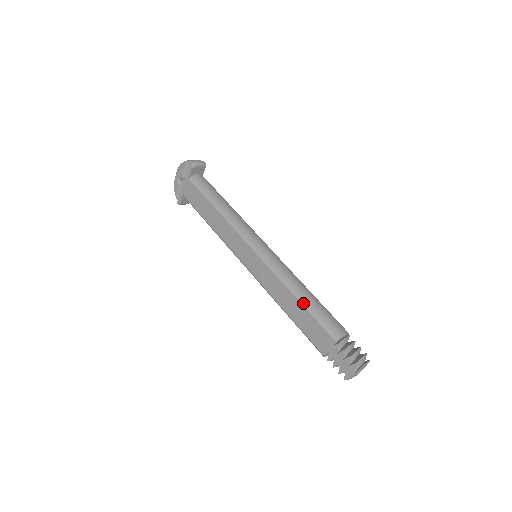
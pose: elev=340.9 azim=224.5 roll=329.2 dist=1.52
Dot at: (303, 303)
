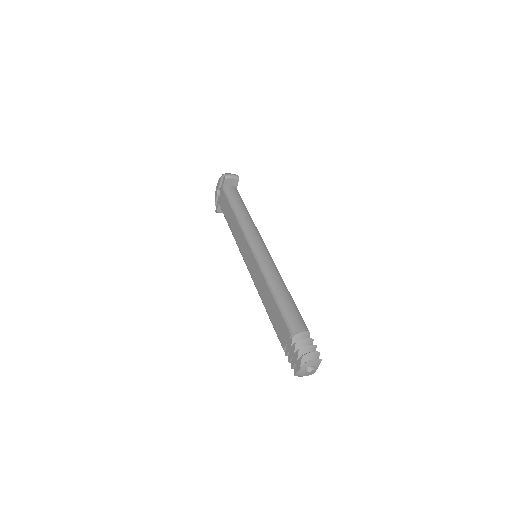
Dot at: (275, 297)
